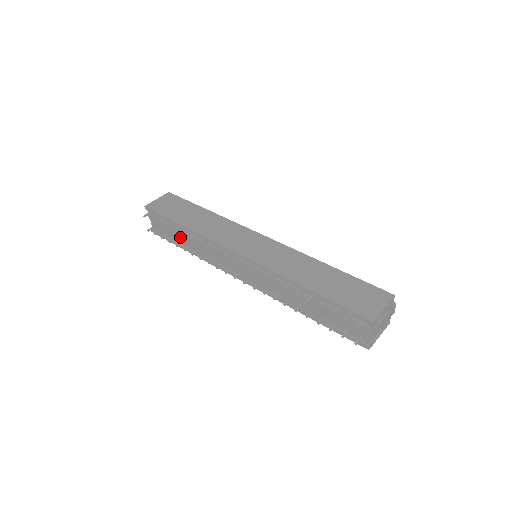
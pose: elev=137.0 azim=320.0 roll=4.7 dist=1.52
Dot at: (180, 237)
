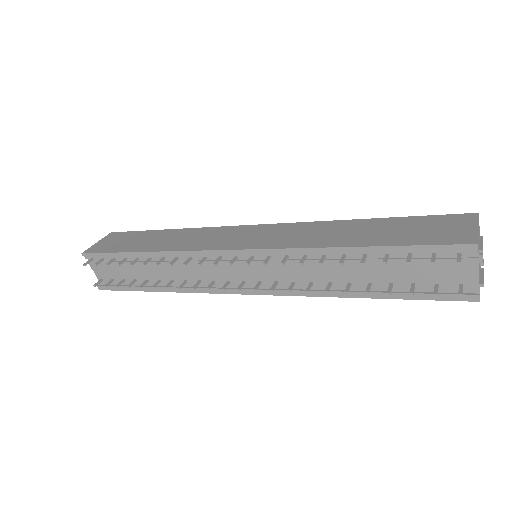
Dot at: (142, 275)
